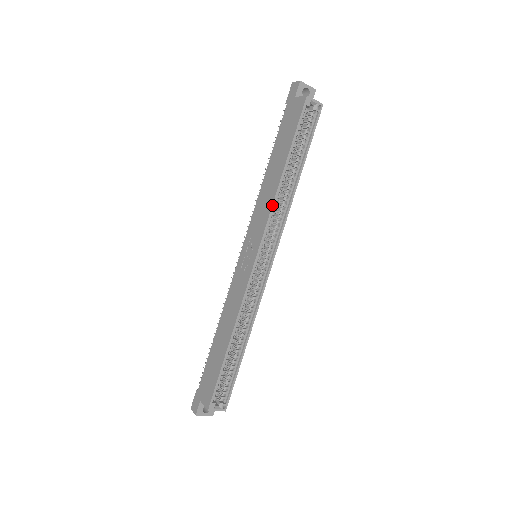
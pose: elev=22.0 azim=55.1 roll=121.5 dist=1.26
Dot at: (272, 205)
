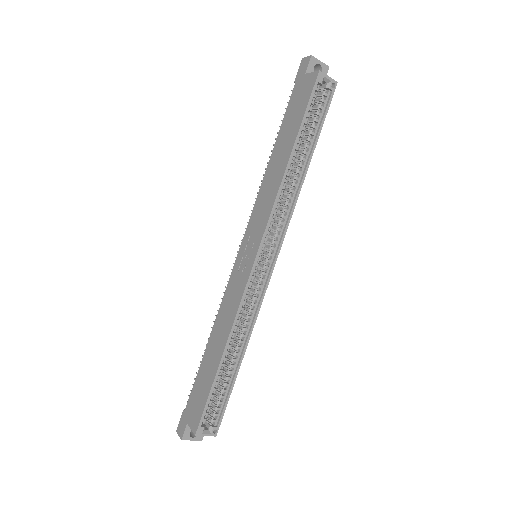
Dot at: (276, 196)
